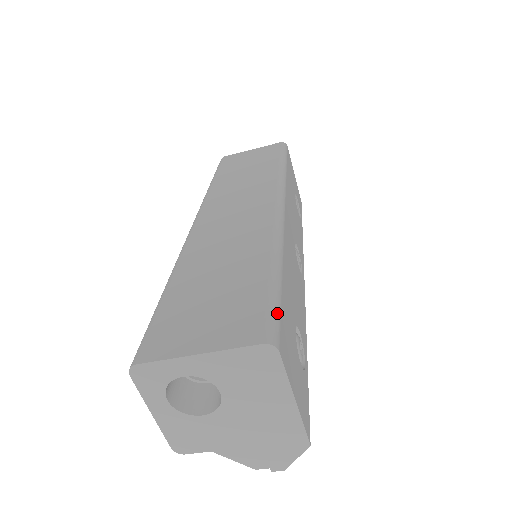
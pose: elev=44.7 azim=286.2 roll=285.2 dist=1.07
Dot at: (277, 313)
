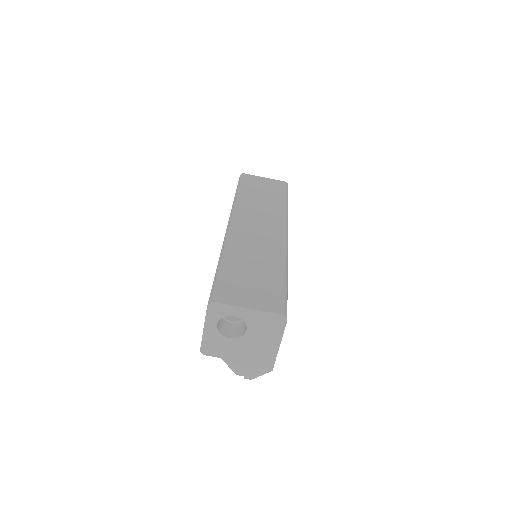
Dot at: occluded
